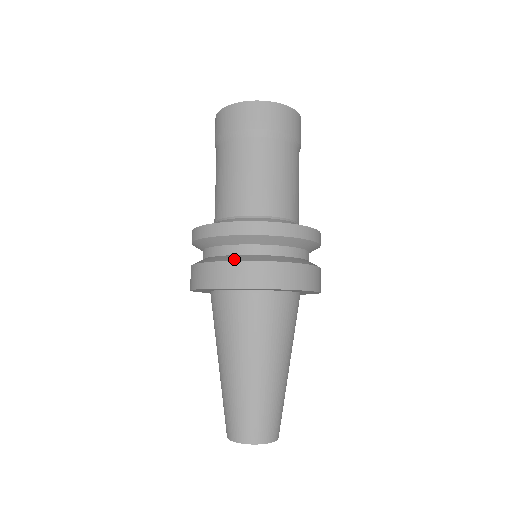
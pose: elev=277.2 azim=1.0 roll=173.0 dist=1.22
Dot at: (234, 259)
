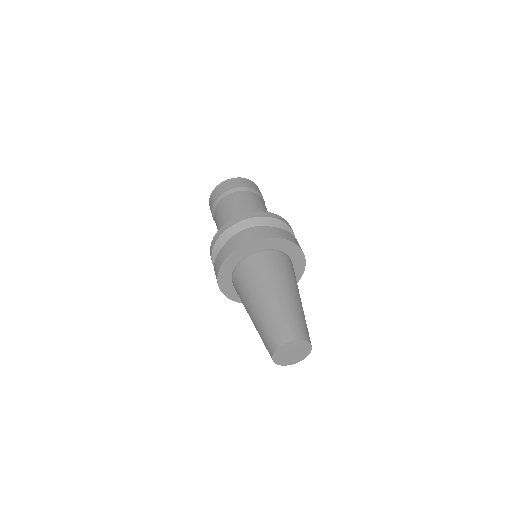
Dot at: (268, 227)
